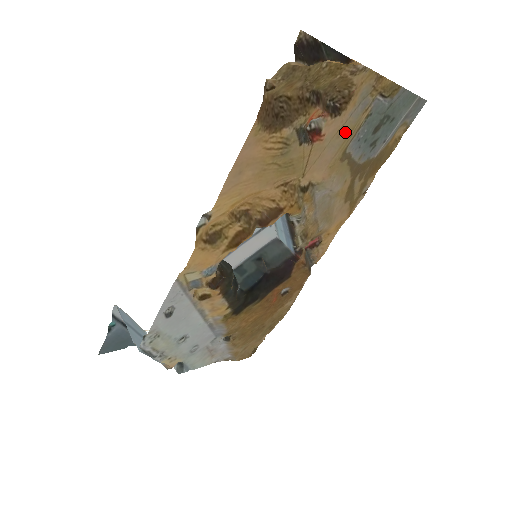
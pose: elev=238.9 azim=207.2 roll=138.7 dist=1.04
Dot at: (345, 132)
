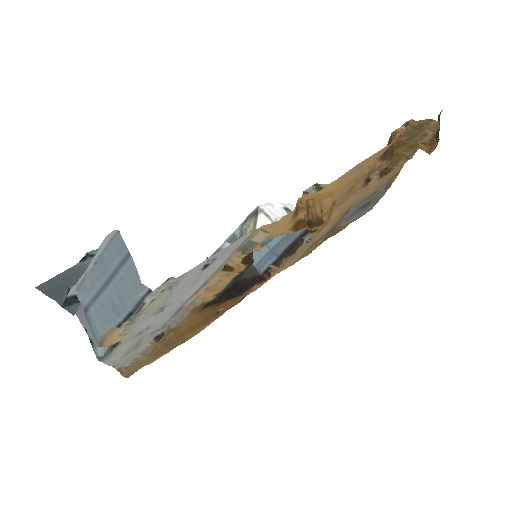
Dot at: (365, 194)
